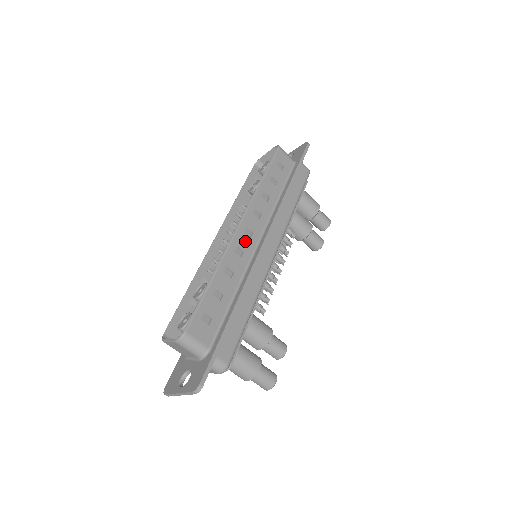
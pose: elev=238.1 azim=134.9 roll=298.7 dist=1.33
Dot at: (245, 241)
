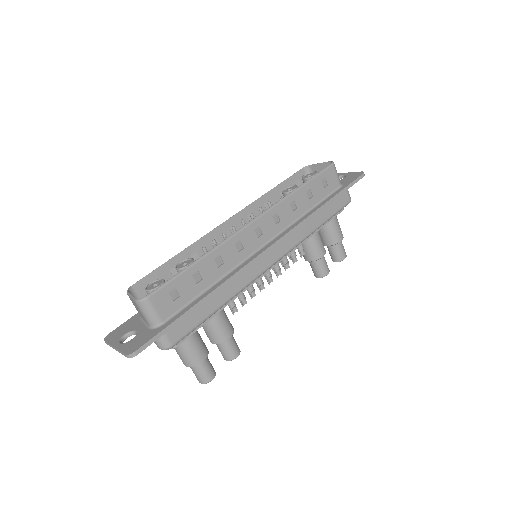
Dot at: (251, 239)
